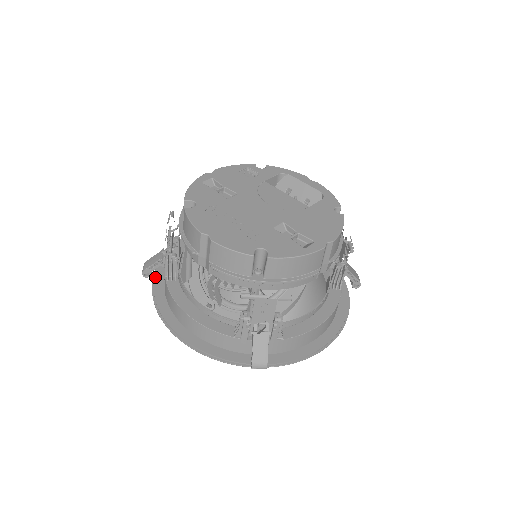
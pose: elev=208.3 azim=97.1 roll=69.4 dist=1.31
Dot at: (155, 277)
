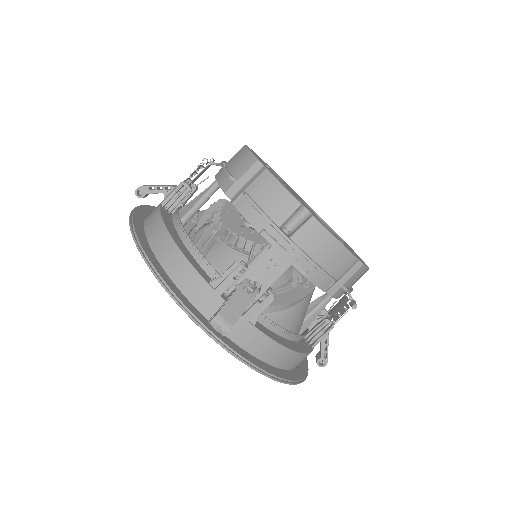
Dot at: (141, 206)
